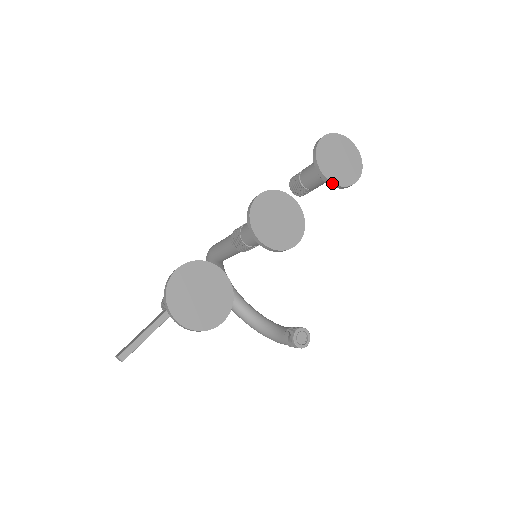
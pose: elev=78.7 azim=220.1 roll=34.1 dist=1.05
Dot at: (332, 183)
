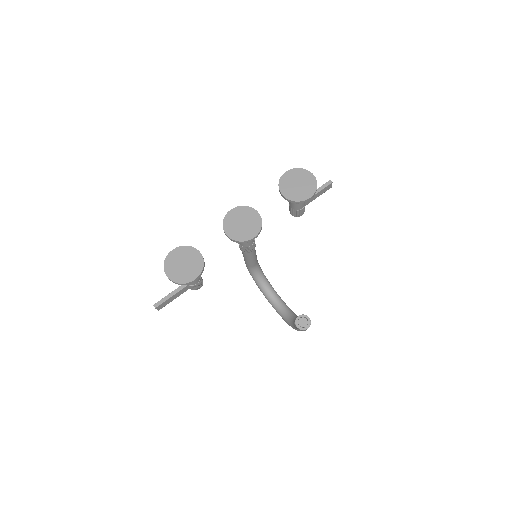
Dot at: (289, 200)
